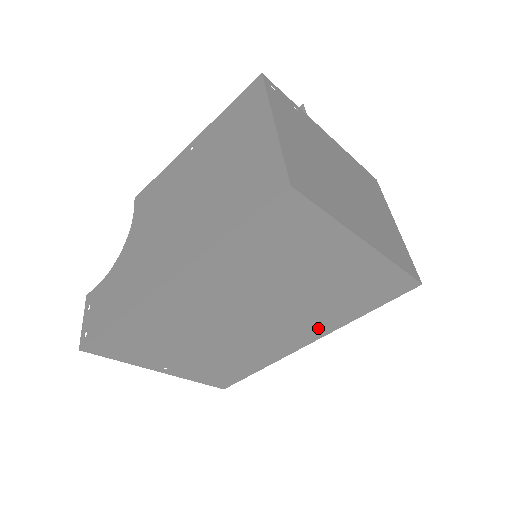
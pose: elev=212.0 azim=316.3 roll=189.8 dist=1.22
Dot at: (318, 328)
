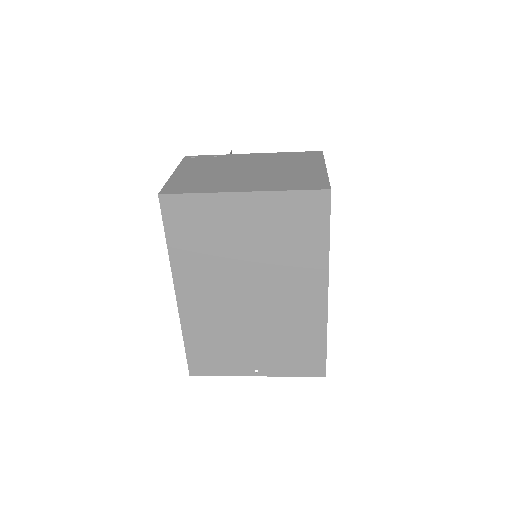
Dot at: (312, 276)
